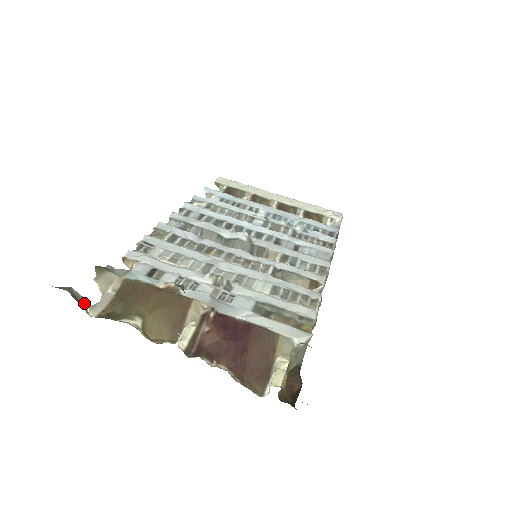
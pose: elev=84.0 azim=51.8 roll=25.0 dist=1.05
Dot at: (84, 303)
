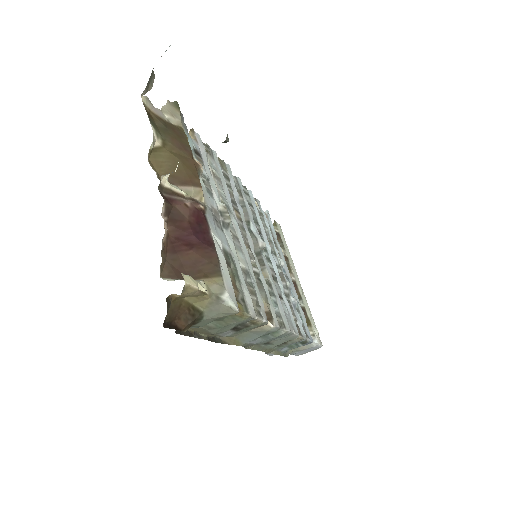
Dot at: (148, 90)
